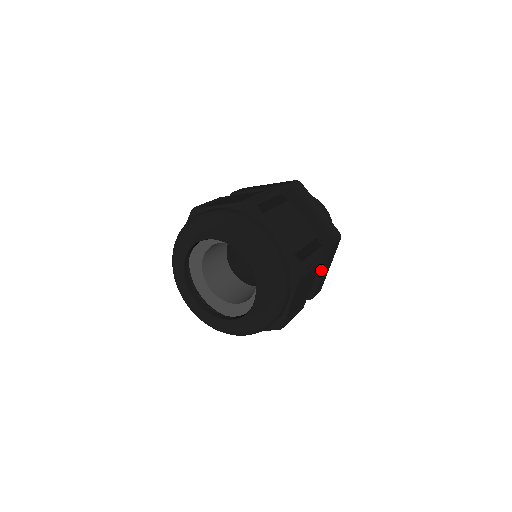
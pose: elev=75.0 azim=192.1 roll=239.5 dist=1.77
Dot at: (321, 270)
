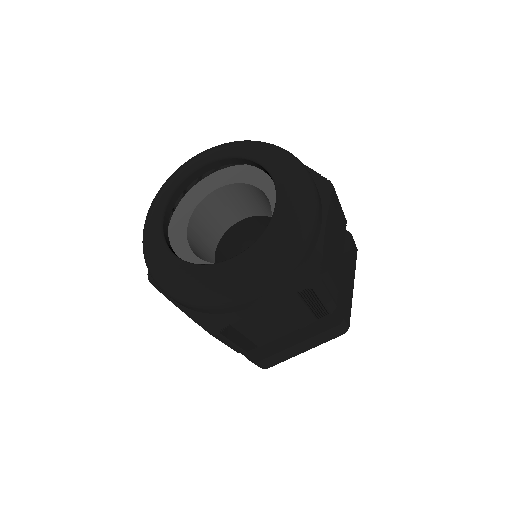
Dot at: (345, 275)
